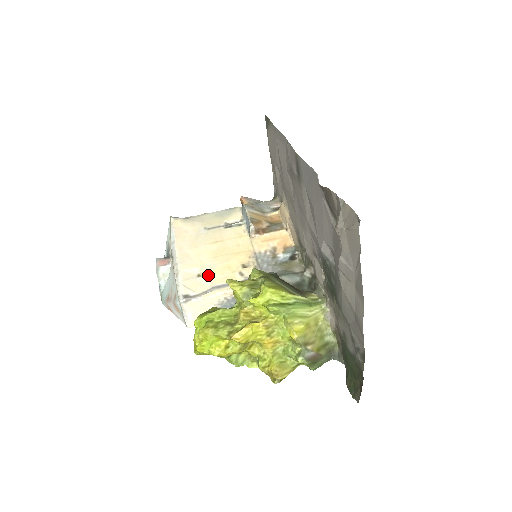
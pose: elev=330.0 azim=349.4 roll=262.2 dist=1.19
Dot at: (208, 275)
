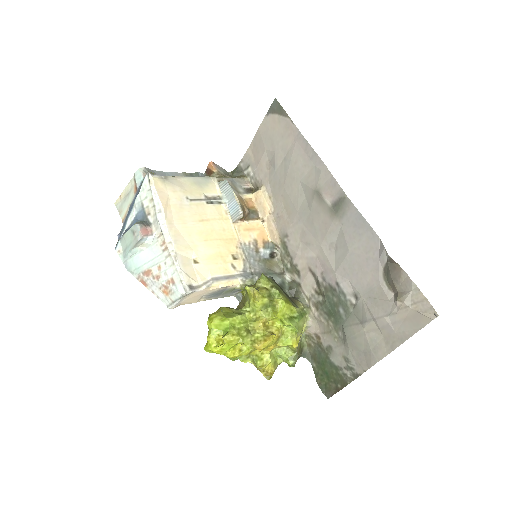
Dot at: (204, 263)
